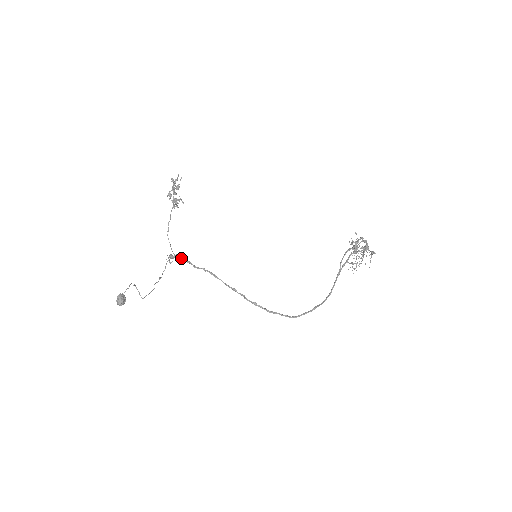
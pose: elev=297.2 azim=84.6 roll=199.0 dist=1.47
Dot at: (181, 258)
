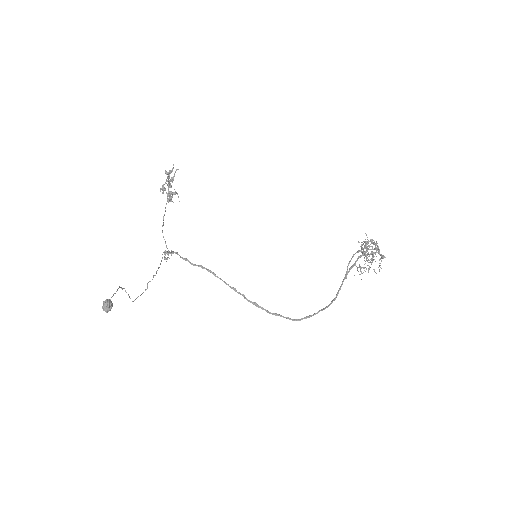
Dot at: (177, 254)
